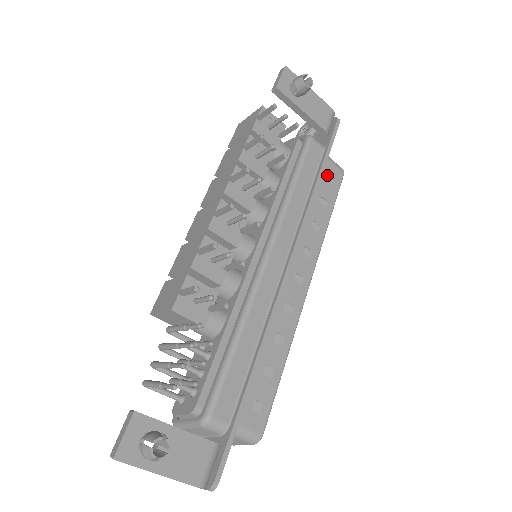
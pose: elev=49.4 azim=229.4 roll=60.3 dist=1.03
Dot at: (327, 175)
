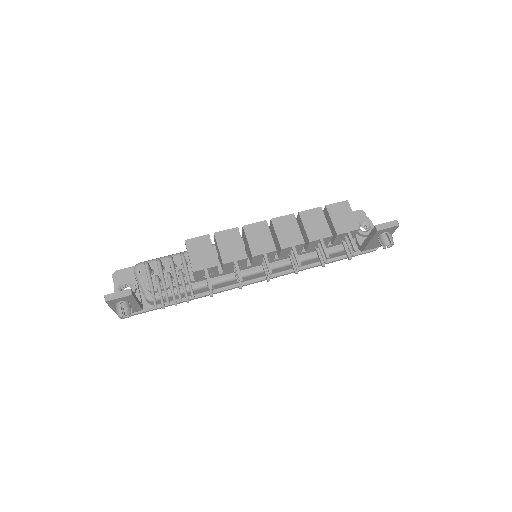
Dot at: occluded
